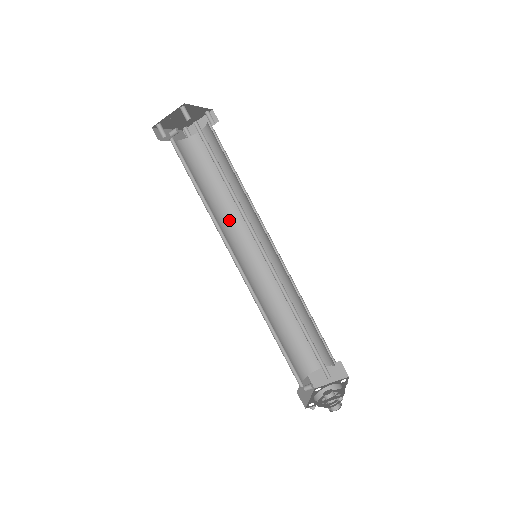
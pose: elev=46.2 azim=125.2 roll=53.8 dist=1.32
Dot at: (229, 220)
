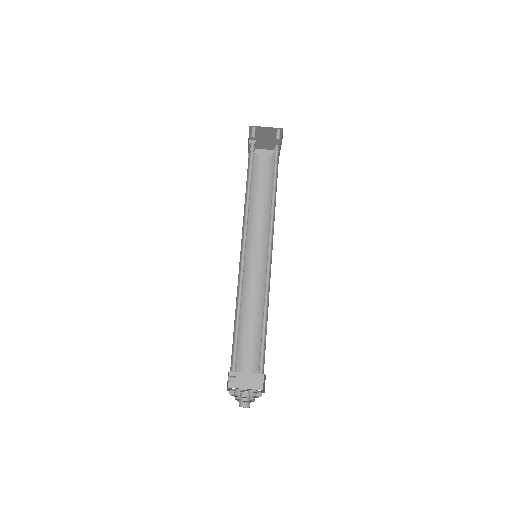
Dot at: occluded
